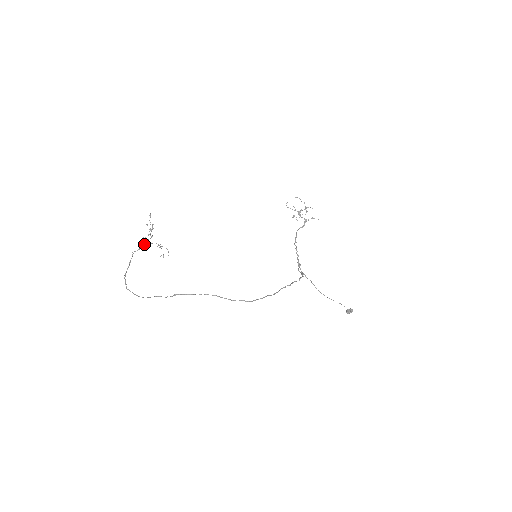
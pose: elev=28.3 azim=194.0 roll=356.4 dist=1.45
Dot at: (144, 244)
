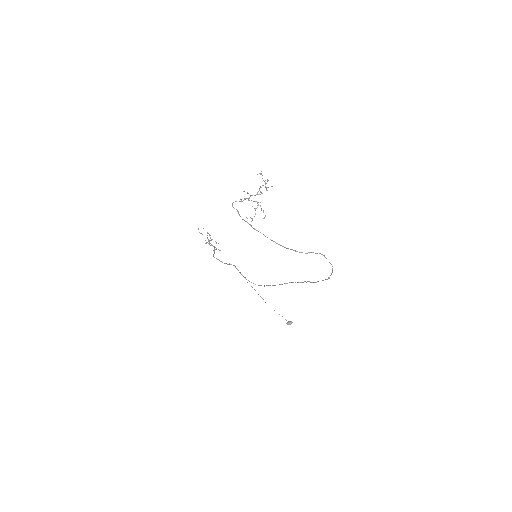
Dot at: (247, 198)
